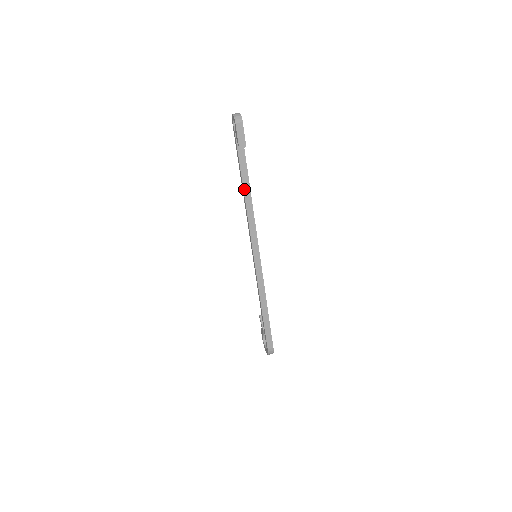
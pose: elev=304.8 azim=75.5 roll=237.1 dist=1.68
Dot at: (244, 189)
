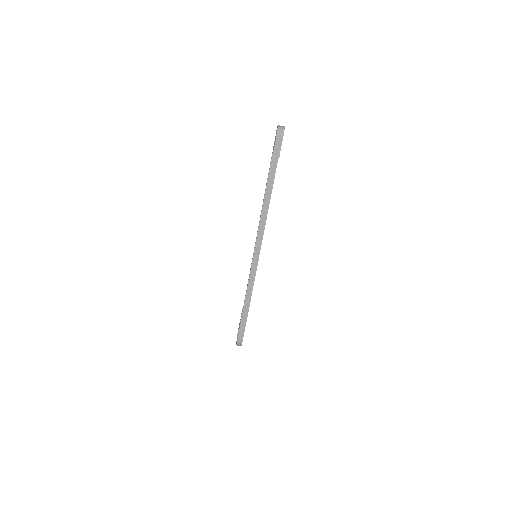
Dot at: (265, 194)
